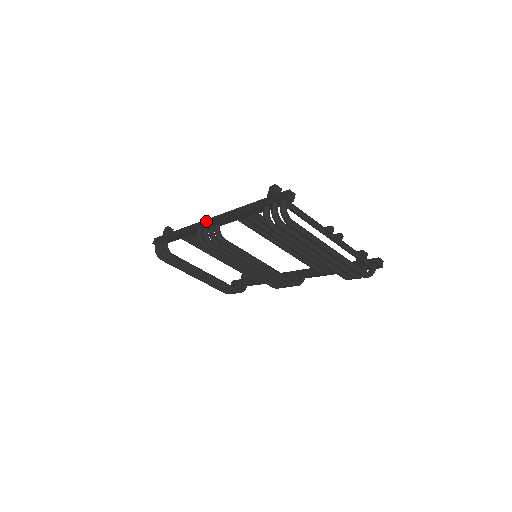
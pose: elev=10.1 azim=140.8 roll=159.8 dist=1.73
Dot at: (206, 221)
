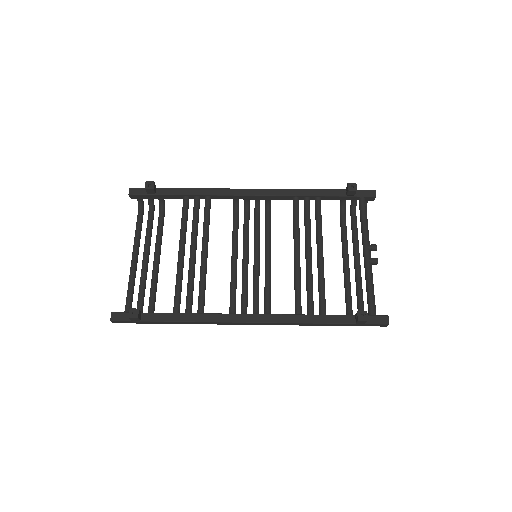
Dot at: (247, 324)
